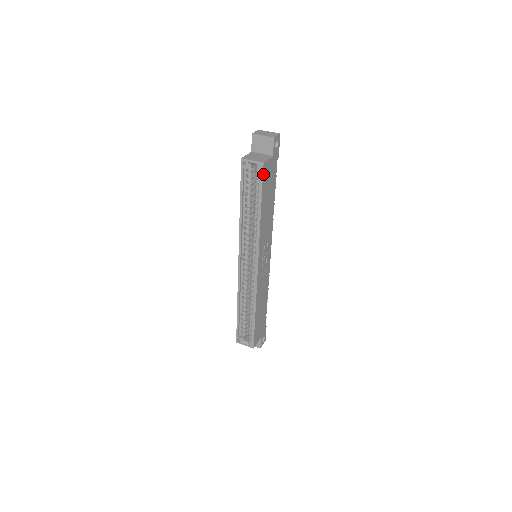
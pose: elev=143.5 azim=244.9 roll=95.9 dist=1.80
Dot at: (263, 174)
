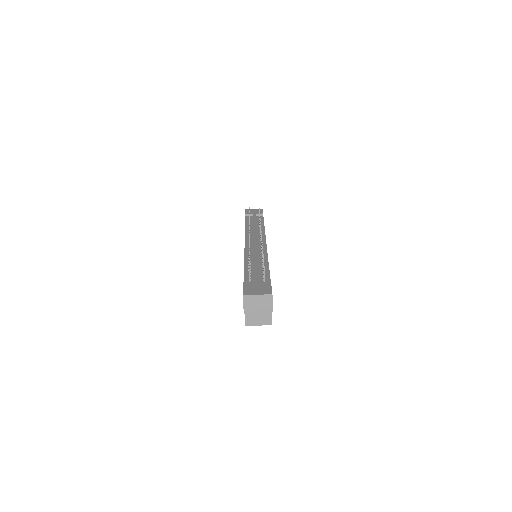
Dot at: occluded
